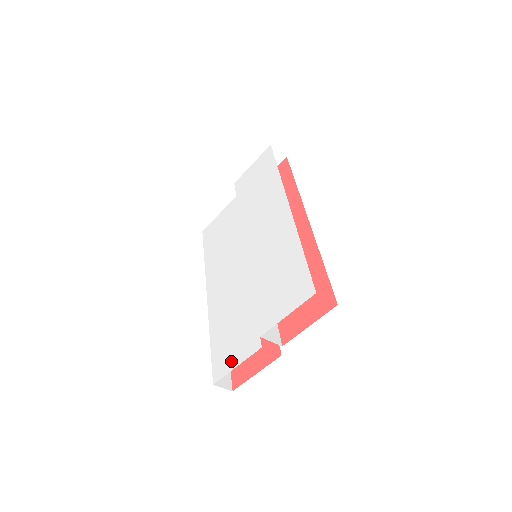
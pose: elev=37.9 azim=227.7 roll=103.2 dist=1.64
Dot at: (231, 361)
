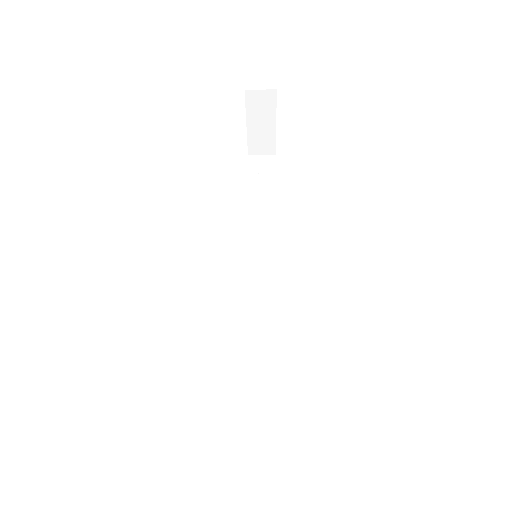
Dot at: occluded
